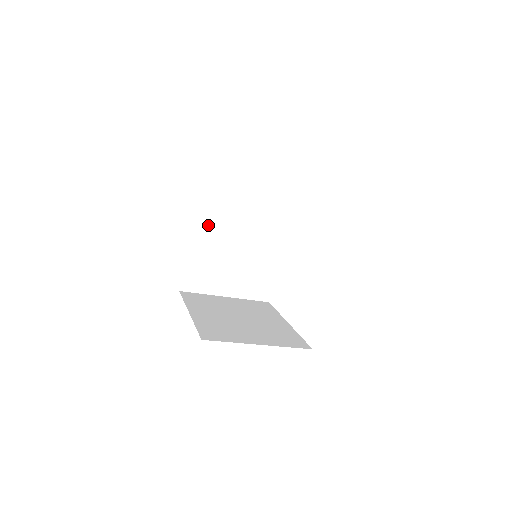
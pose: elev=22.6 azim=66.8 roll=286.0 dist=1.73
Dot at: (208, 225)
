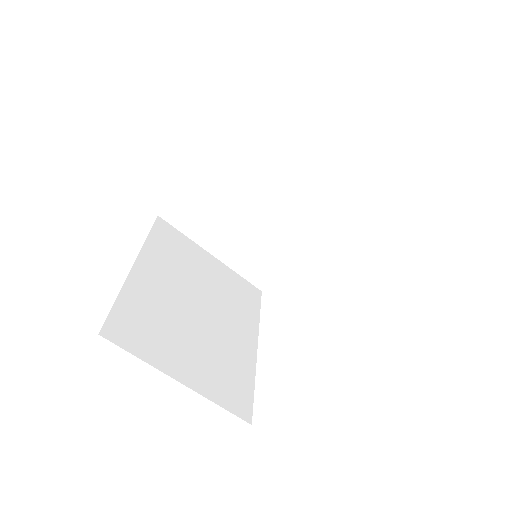
Dot at: (158, 267)
